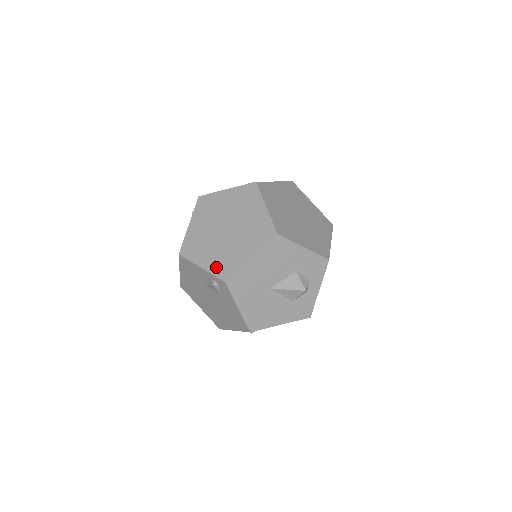
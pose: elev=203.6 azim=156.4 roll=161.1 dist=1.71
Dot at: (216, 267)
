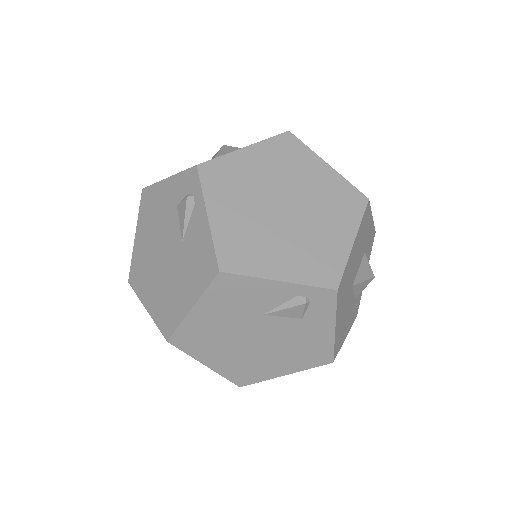
Dot at: (307, 272)
